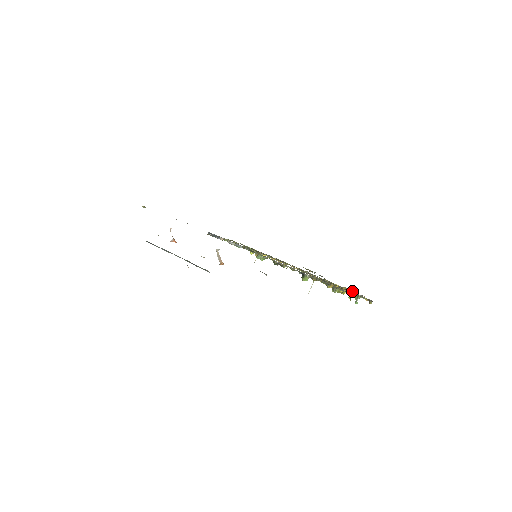
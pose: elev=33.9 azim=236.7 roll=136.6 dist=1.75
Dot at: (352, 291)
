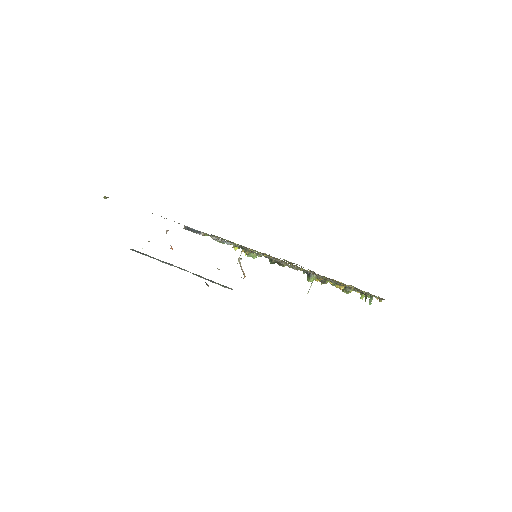
Dot at: (357, 288)
